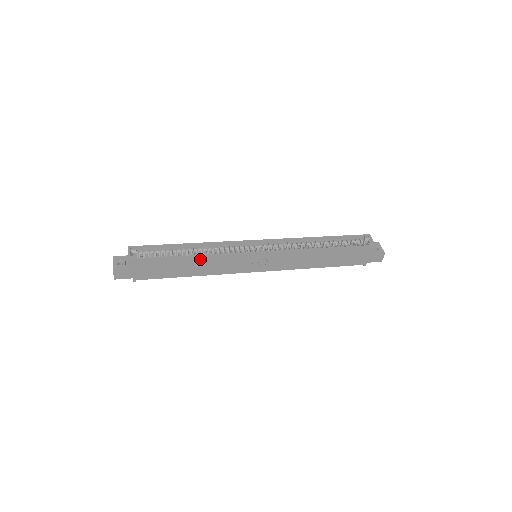
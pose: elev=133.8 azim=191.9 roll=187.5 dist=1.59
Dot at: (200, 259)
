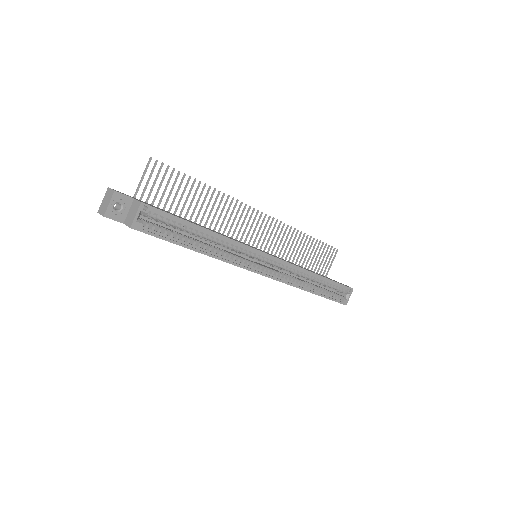
Dot at: (205, 254)
